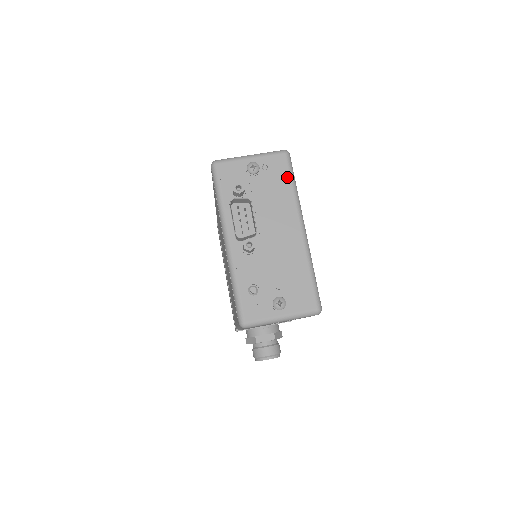
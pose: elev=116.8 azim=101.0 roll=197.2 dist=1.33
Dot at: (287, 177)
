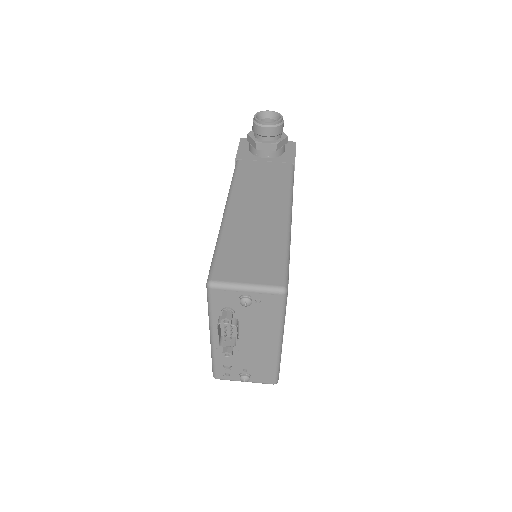
Dot at: (277, 311)
